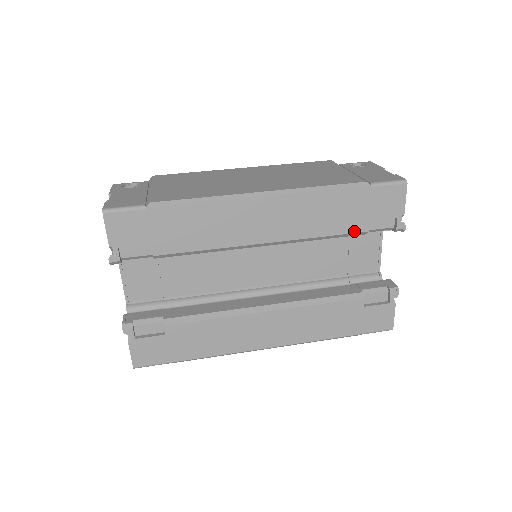
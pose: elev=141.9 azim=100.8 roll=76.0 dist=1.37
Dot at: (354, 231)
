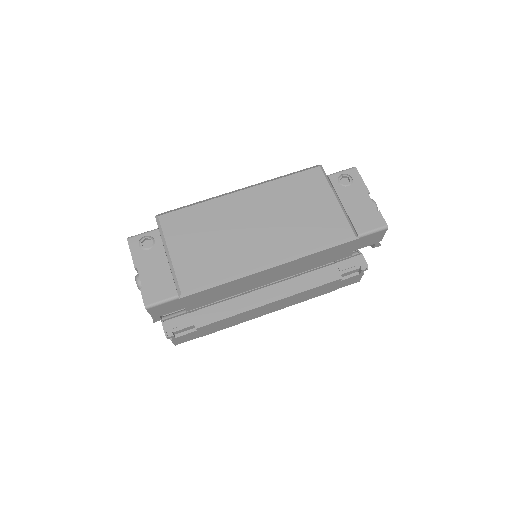
Dot at: occluded
